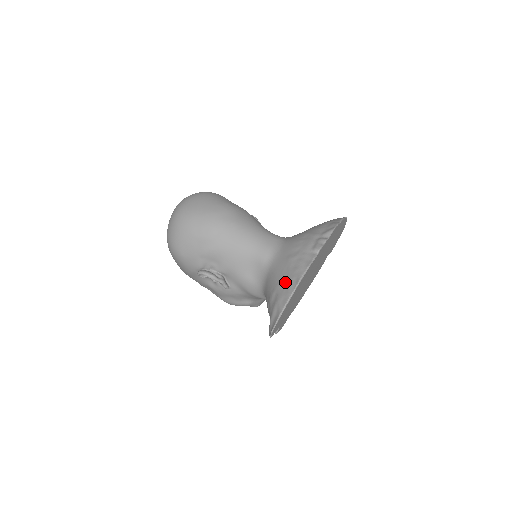
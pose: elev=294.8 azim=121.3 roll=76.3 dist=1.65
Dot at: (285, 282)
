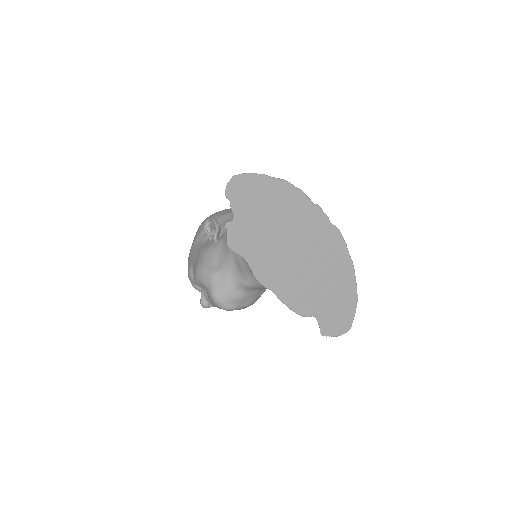
Dot at: occluded
